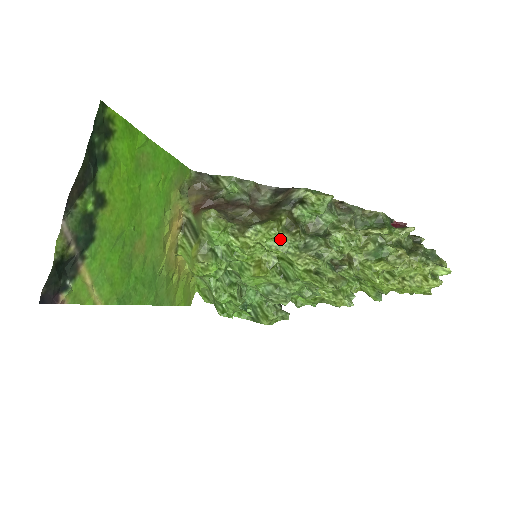
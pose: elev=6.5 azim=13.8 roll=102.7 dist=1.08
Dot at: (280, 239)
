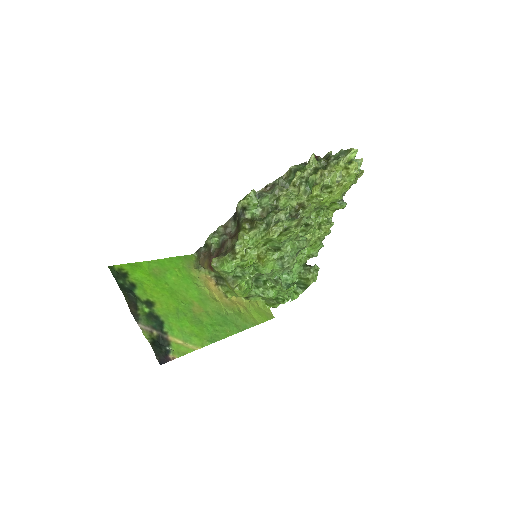
Dot at: (253, 236)
